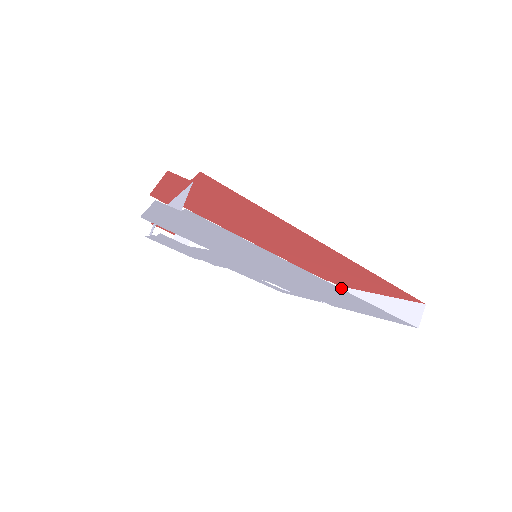
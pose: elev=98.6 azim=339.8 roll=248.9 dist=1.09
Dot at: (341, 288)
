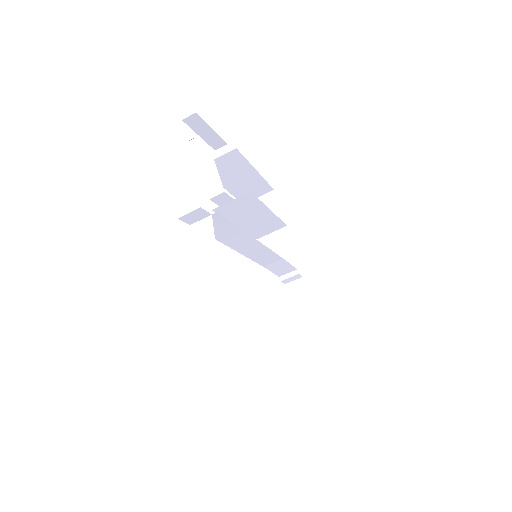
Dot at: (302, 280)
